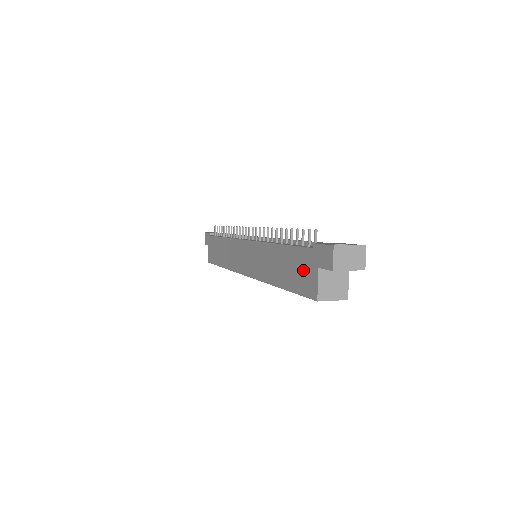
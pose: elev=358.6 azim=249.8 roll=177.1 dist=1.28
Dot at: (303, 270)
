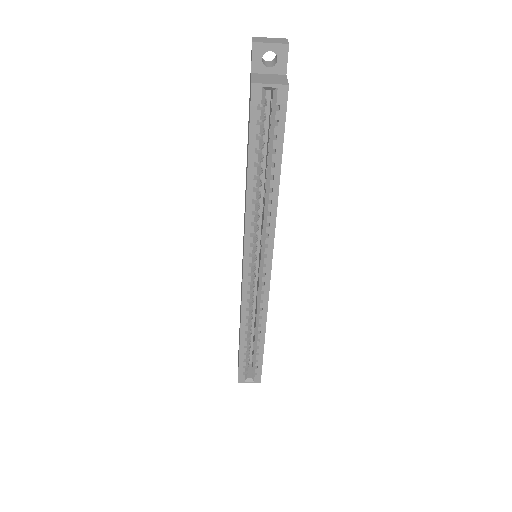
Dot at: (249, 108)
